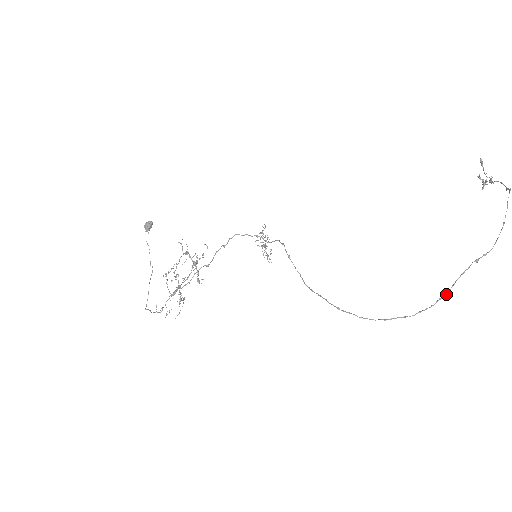
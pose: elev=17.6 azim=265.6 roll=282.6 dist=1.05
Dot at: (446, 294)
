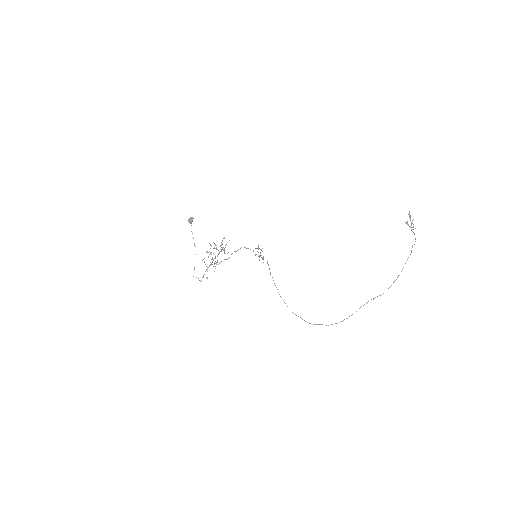
Dot at: occluded
